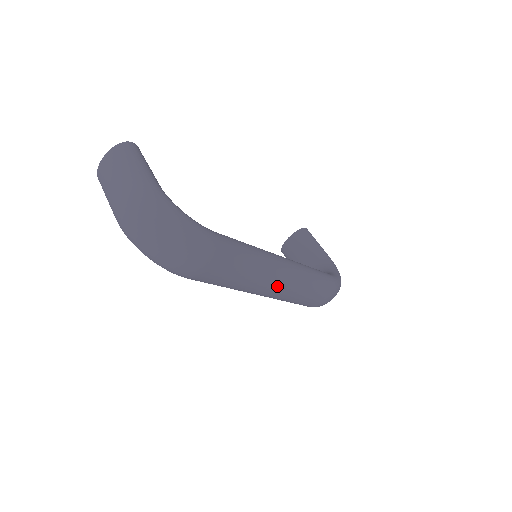
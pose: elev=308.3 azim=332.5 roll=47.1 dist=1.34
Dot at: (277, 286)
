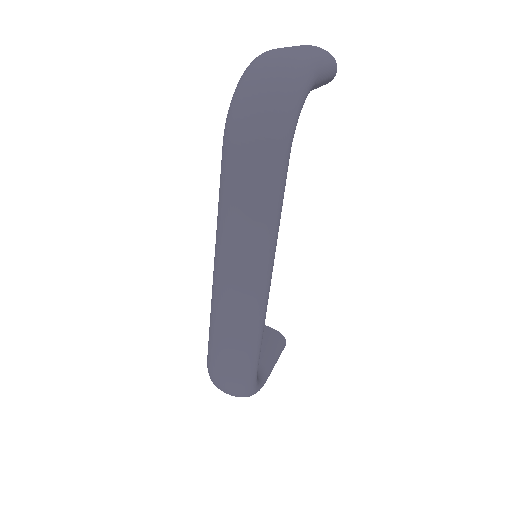
Dot at: (236, 281)
